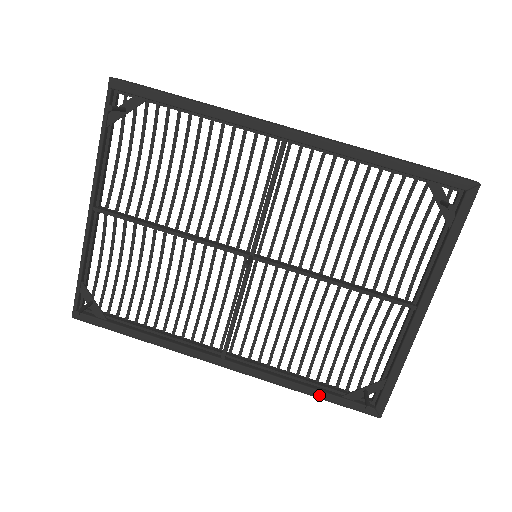
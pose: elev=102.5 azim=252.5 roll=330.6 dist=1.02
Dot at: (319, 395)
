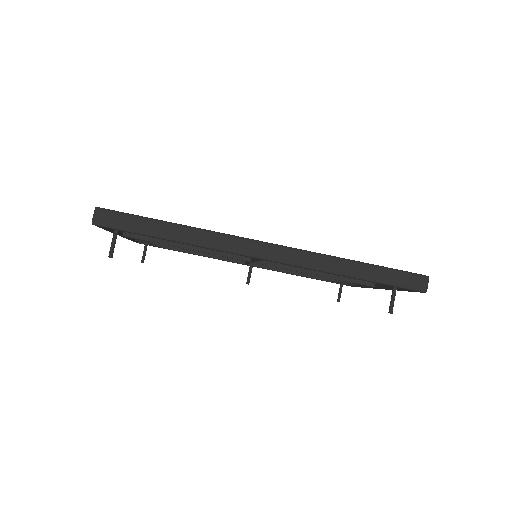
Dot at: occluded
